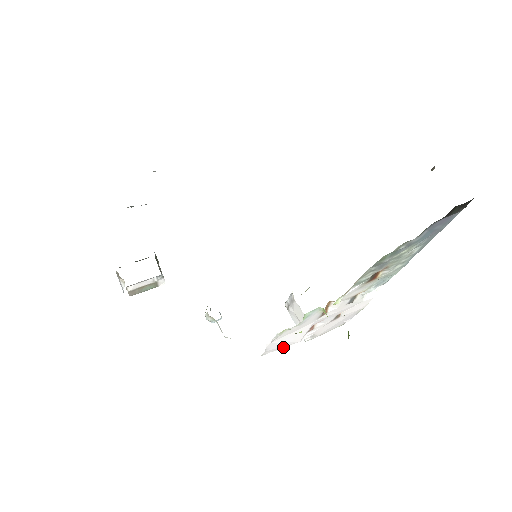
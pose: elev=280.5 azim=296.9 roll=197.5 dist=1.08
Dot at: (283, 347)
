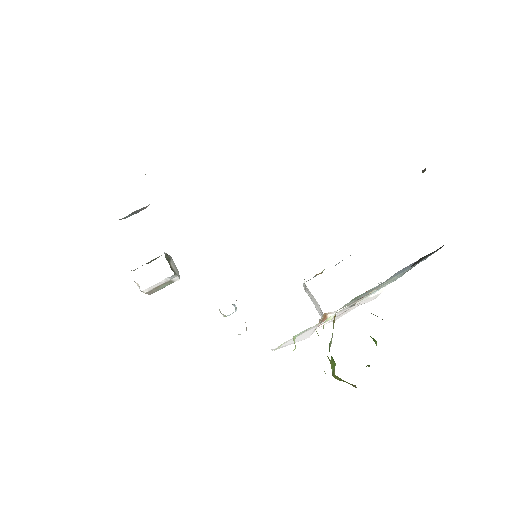
Dot at: occluded
